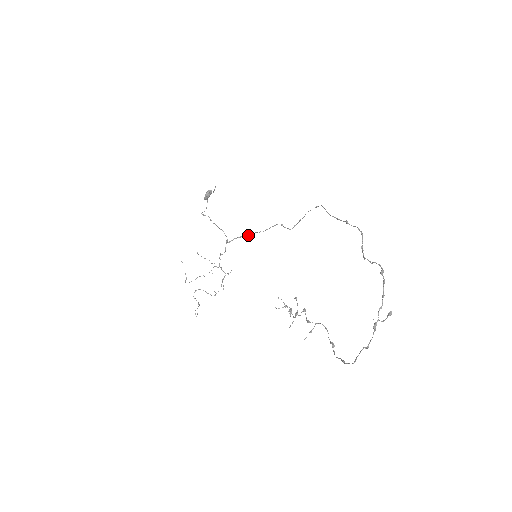
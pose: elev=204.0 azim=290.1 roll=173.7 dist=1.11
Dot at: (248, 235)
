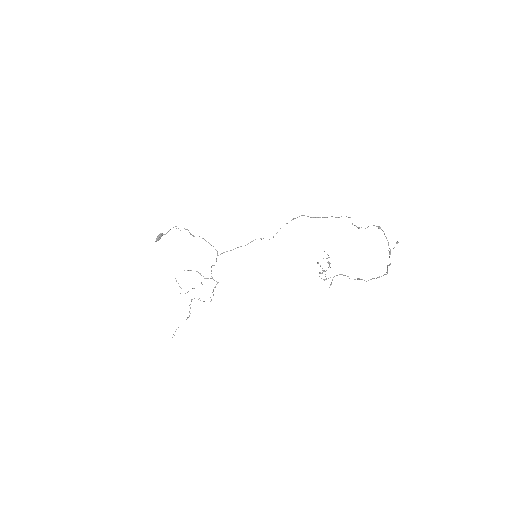
Dot at: (233, 249)
